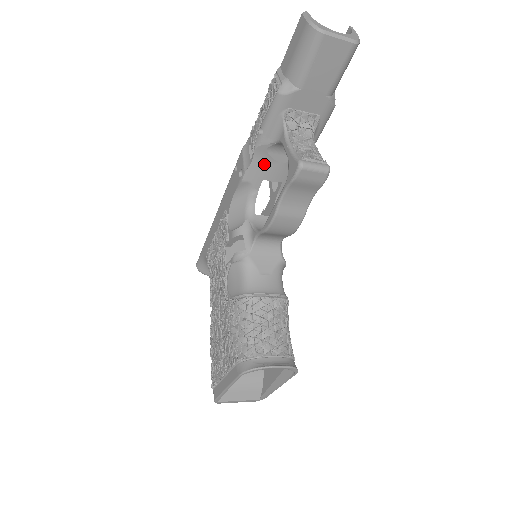
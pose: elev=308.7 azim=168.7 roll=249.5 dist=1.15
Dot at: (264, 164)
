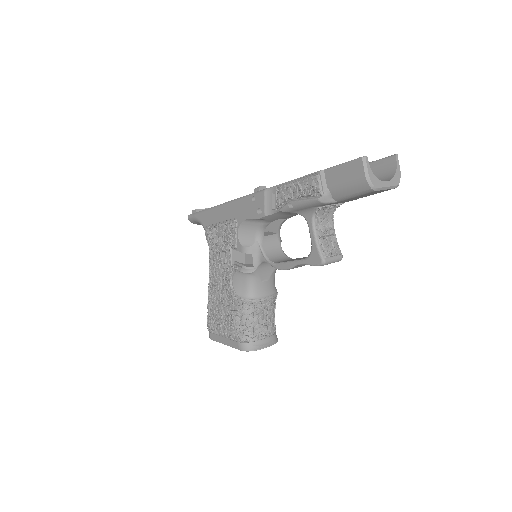
Dot at: (283, 215)
